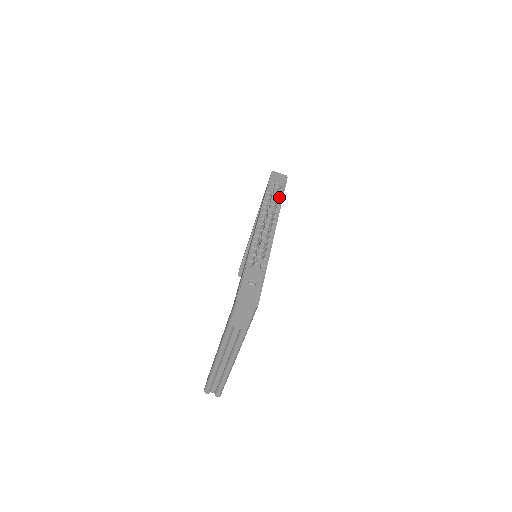
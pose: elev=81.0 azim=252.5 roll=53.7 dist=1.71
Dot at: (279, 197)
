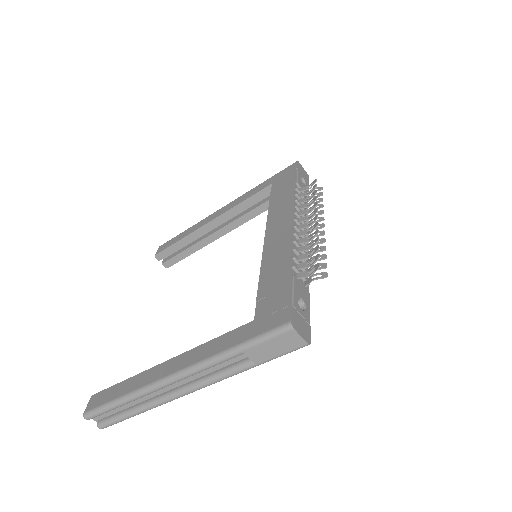
Dot at: occluded
